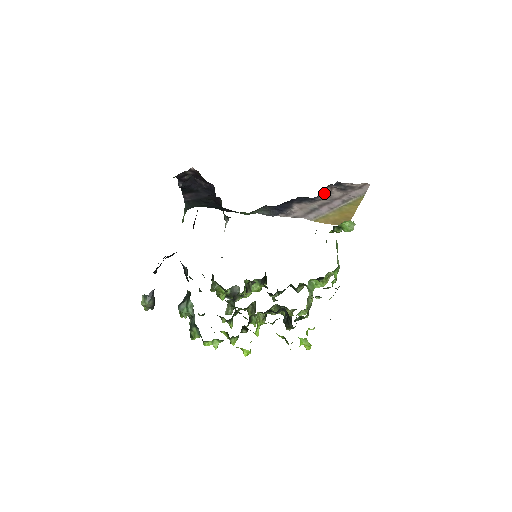
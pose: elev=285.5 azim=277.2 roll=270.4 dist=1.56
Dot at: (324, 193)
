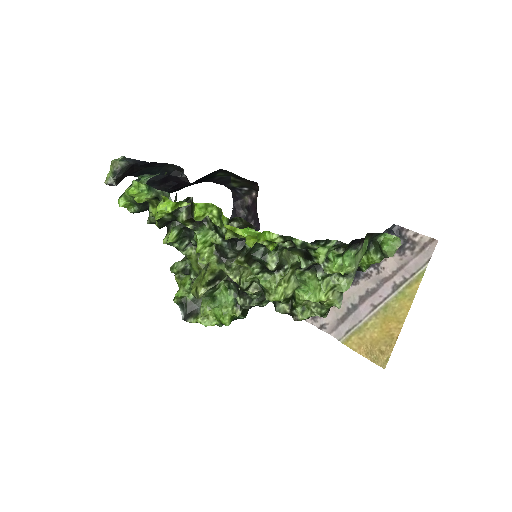
Dot at: occluded
